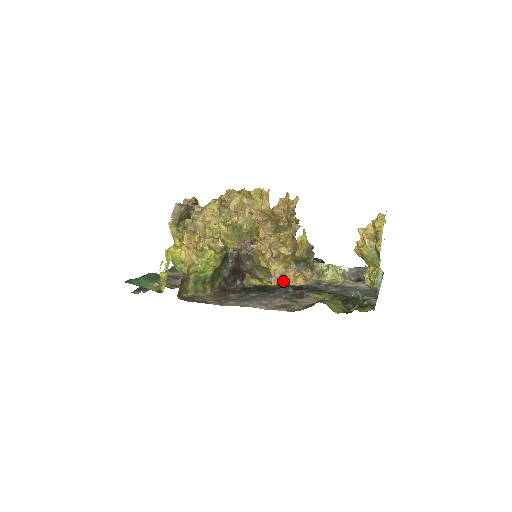
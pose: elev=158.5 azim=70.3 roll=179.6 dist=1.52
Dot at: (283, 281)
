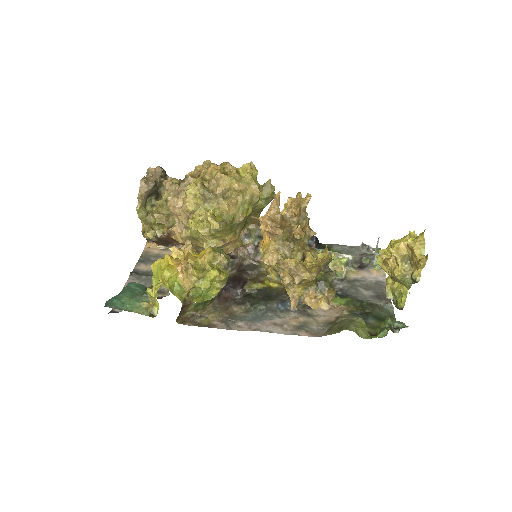
Dot at: (302, 303)
